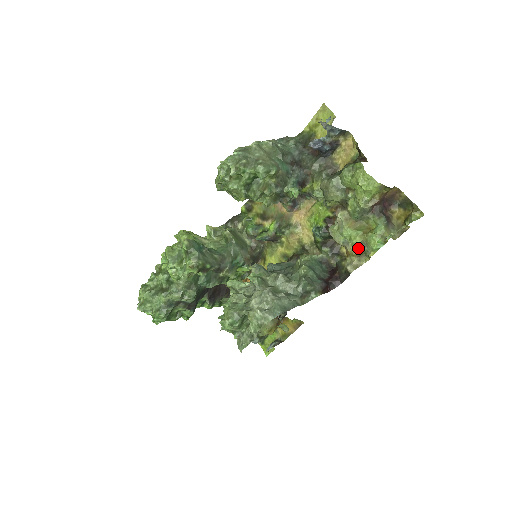
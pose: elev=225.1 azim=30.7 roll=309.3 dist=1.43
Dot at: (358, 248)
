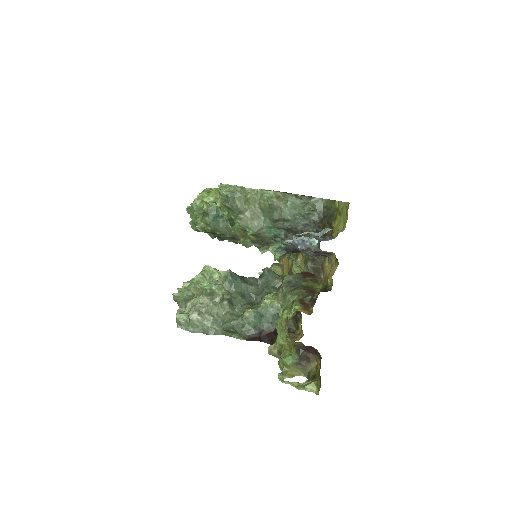
Dot at: occluded
